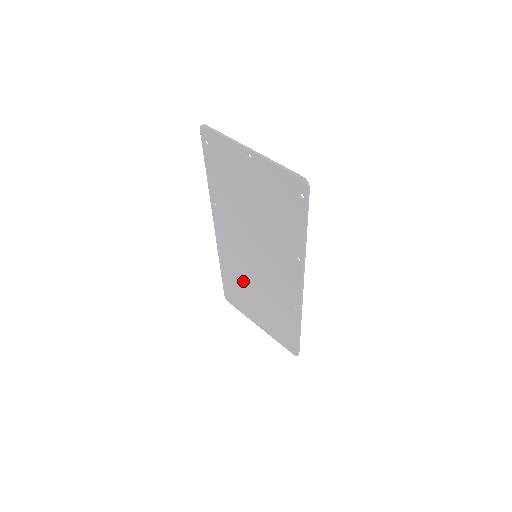
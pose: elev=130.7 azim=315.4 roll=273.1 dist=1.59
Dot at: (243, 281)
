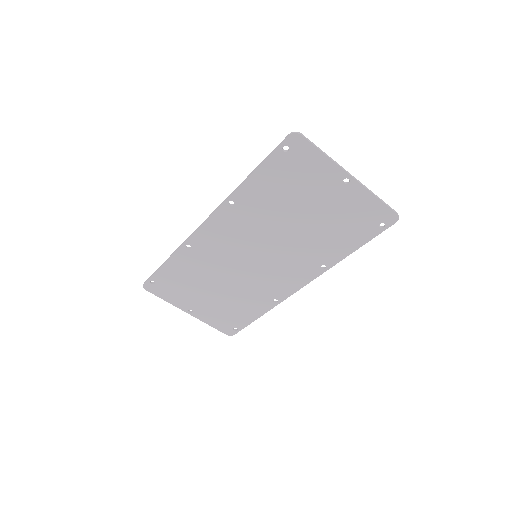
Dot at: (205, 274)
